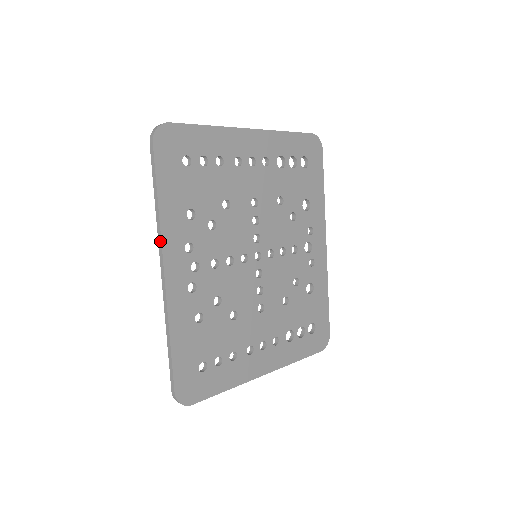
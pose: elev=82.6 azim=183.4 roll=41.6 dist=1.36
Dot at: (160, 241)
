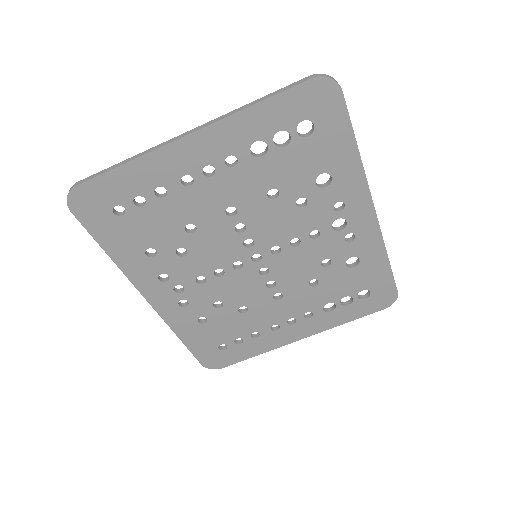
Dot at: (131, 281)
